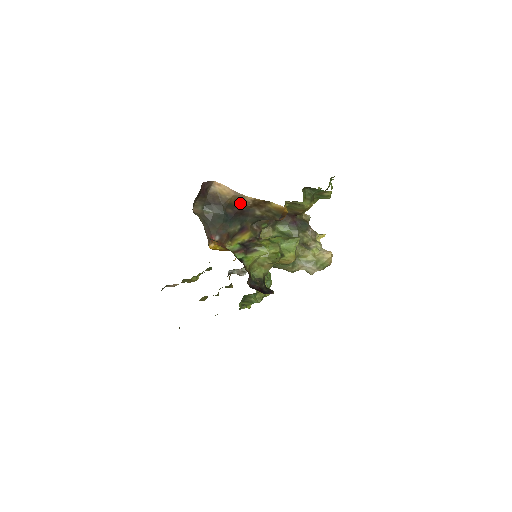
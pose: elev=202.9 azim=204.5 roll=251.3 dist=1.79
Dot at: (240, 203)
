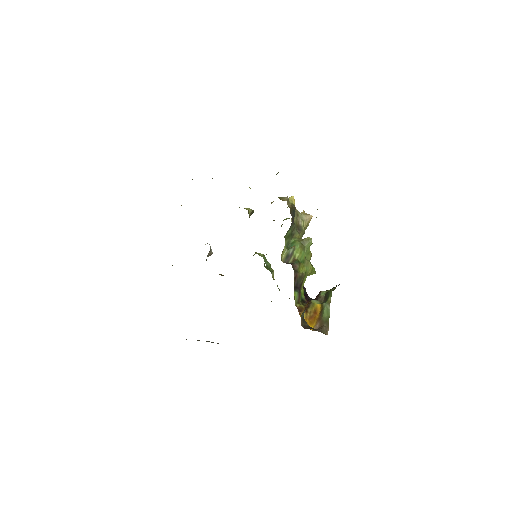
Dot at: occluded
